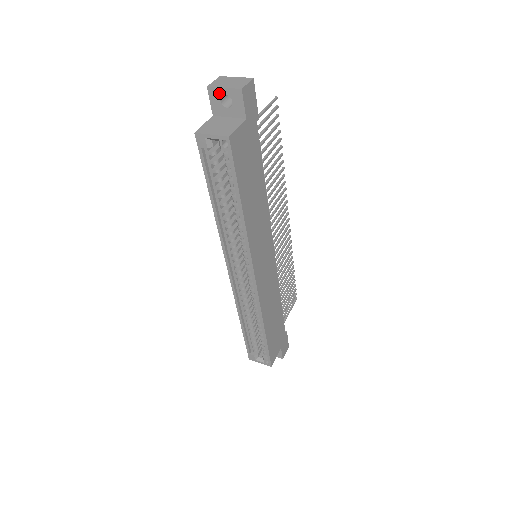
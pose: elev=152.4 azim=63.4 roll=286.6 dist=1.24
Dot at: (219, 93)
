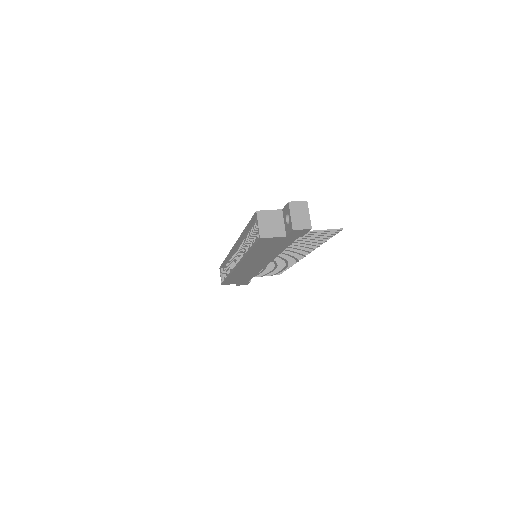
Dot at: (289, 212)
